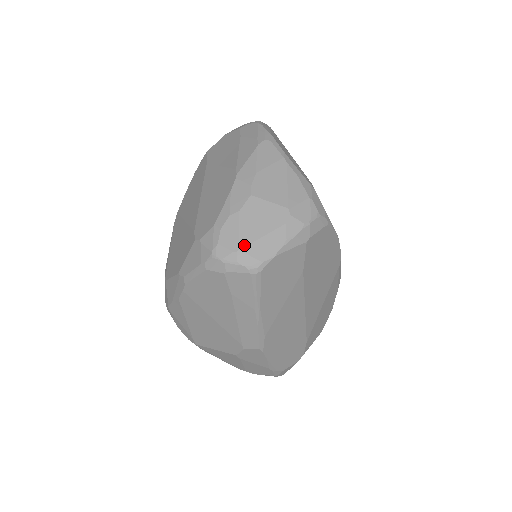
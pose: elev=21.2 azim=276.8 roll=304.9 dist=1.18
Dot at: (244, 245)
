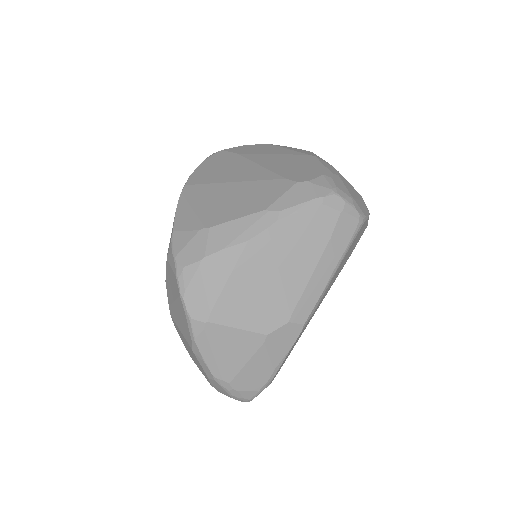
Dot at: (353, 197)
